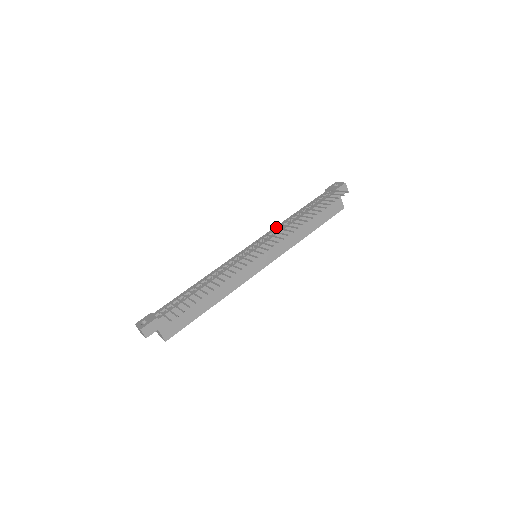
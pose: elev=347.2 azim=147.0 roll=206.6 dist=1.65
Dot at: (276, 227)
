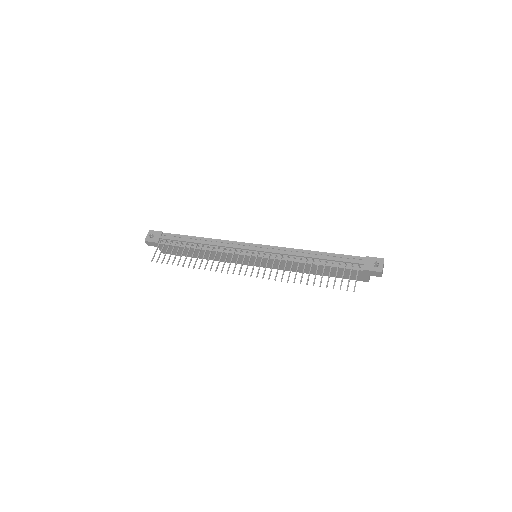
Dot at: (287, 252)
